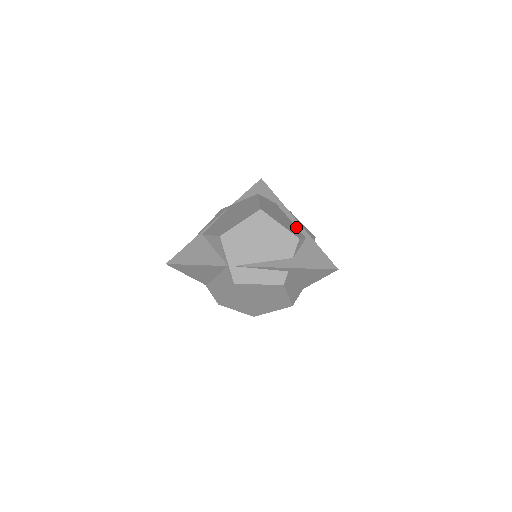
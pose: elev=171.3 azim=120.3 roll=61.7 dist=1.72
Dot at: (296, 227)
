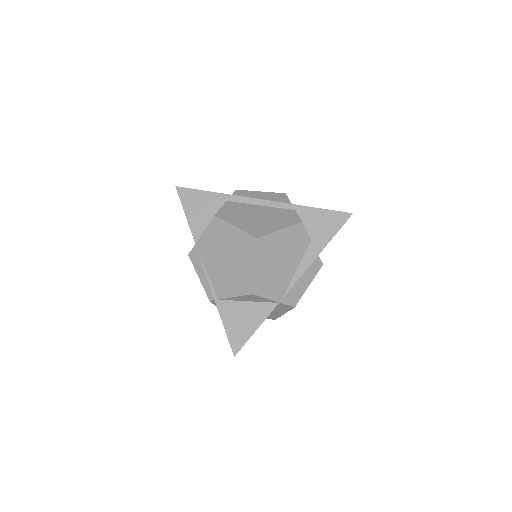
Dot at: (275, 208)
